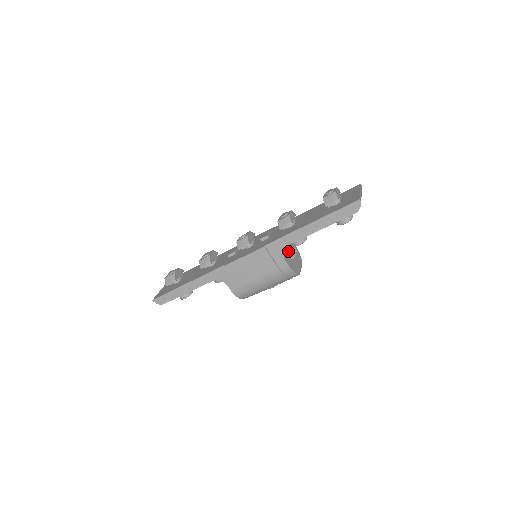
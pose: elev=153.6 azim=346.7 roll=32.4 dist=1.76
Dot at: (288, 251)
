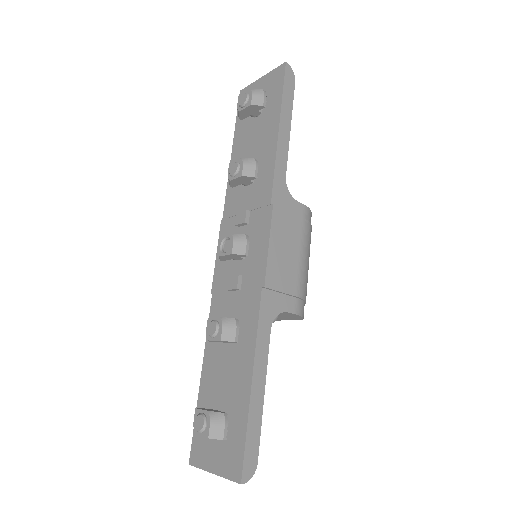
Dot at: occluded
